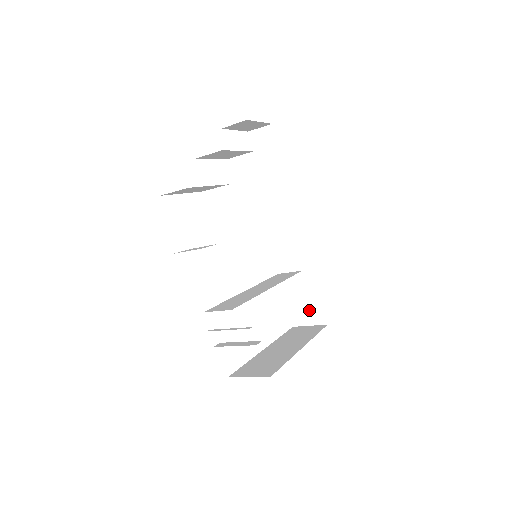
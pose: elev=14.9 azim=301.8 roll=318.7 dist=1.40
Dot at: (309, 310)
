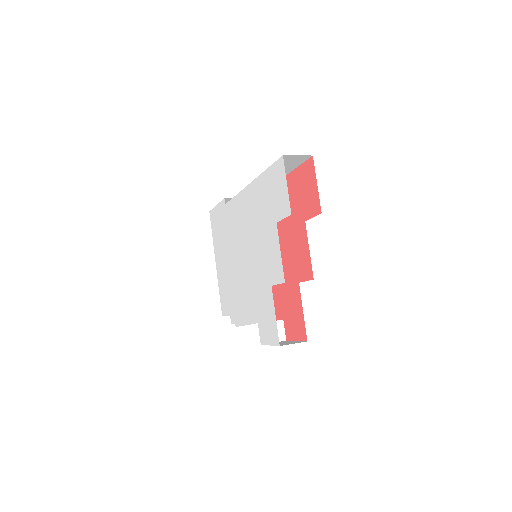
Dot at: occluded
